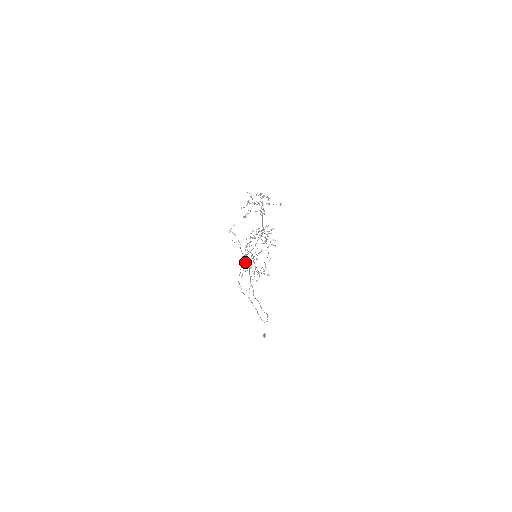
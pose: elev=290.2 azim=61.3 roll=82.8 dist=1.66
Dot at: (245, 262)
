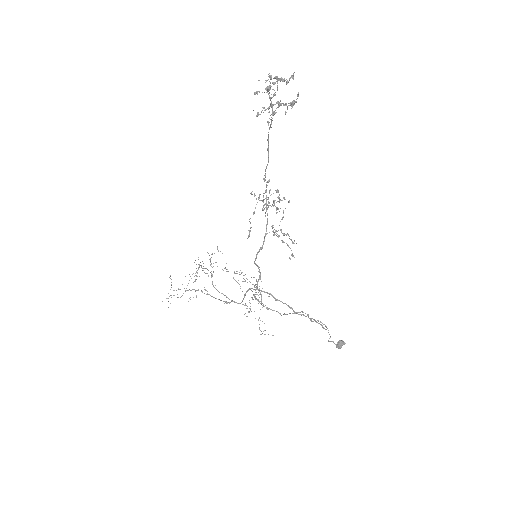
Dot at: (231, 301)
